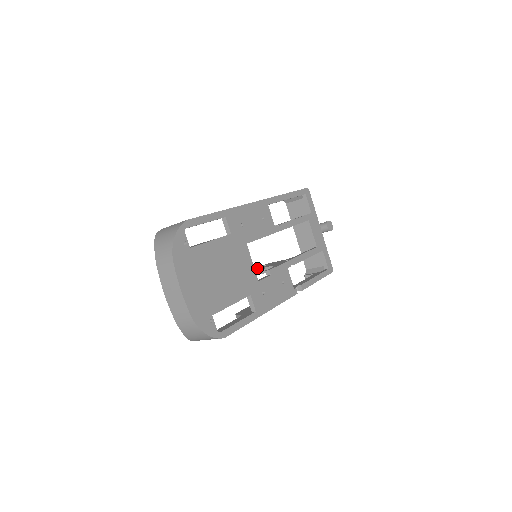
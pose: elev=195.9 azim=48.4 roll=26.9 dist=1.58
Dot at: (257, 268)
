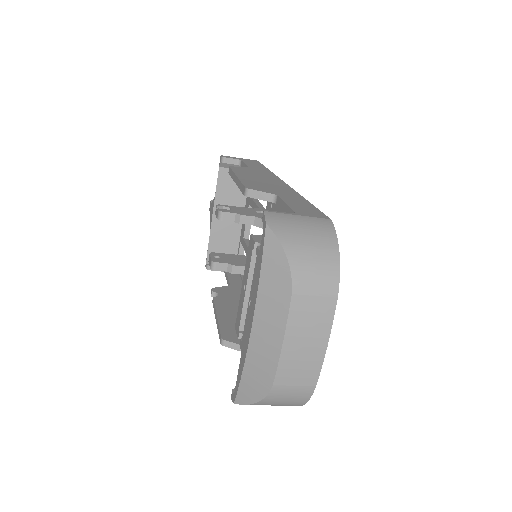
Dot at: (214, 261)
